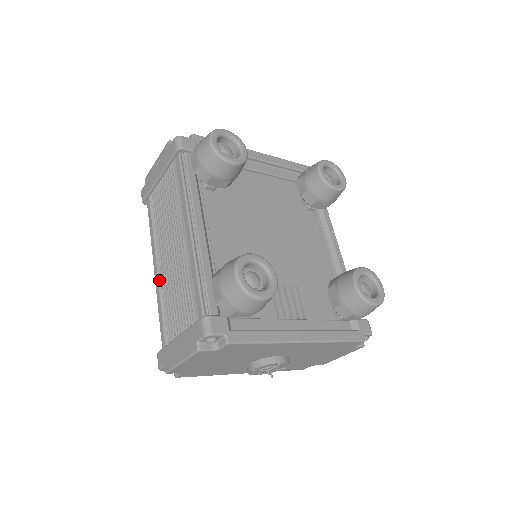
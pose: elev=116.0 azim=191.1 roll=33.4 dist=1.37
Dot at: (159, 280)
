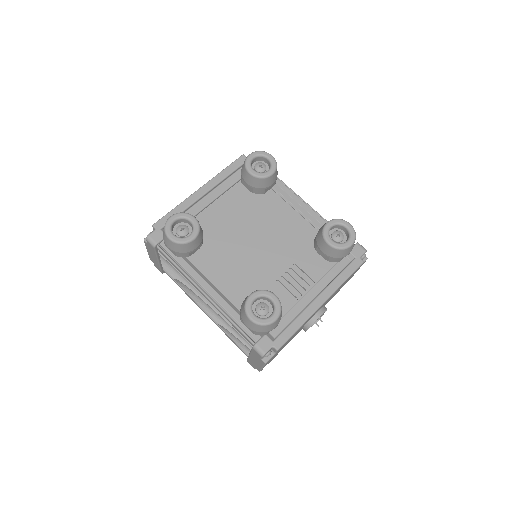
Dot at: (213, 319)
